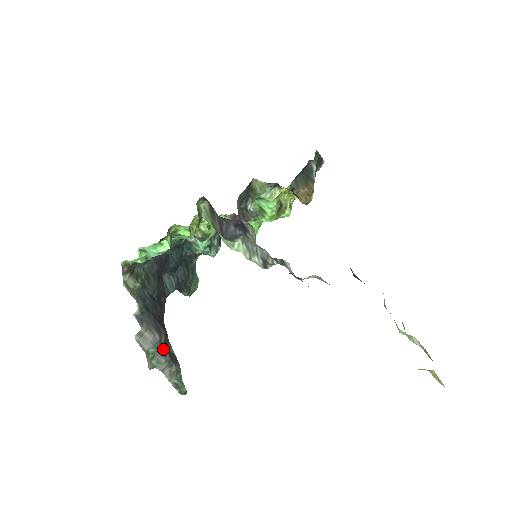
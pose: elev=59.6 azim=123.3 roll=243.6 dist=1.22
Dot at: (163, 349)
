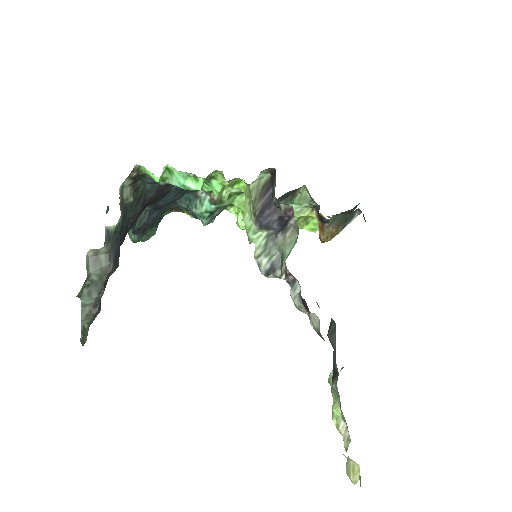
Dot at: (104, 284)
